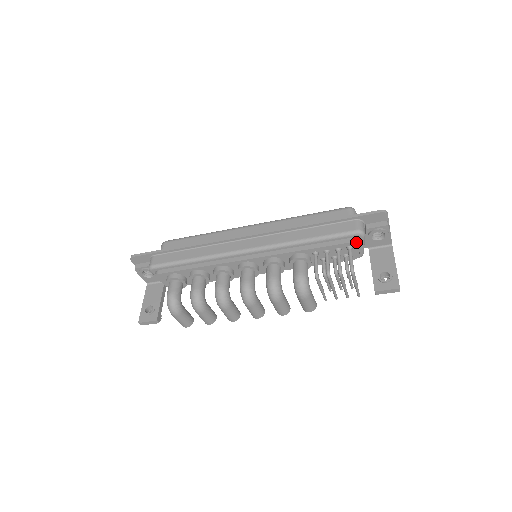
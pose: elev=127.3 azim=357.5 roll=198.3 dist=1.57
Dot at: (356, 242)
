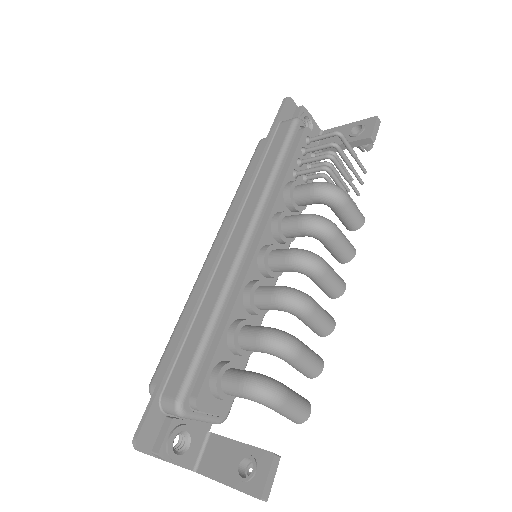
Dot at: (306, 127)
